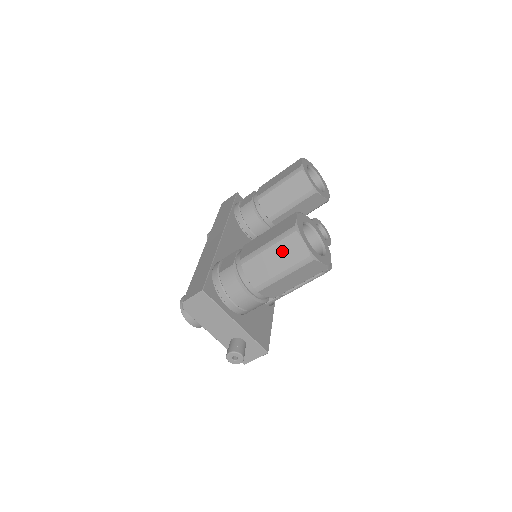
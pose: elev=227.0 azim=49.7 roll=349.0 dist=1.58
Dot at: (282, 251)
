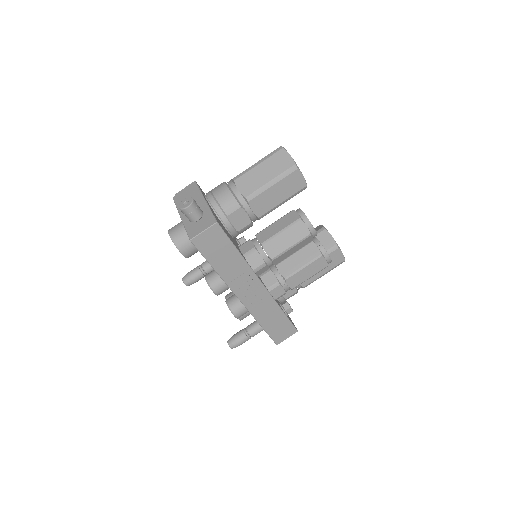
Dot at: occluded
